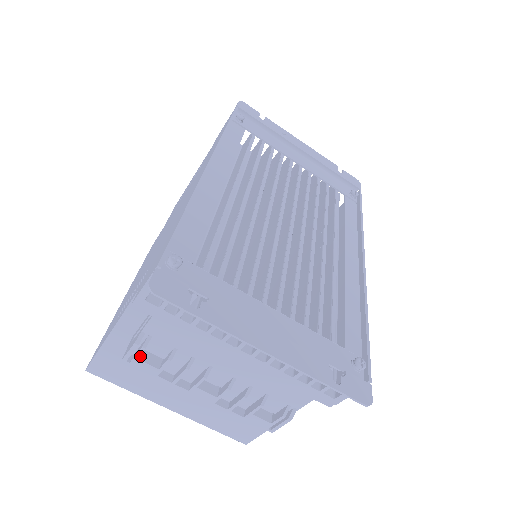
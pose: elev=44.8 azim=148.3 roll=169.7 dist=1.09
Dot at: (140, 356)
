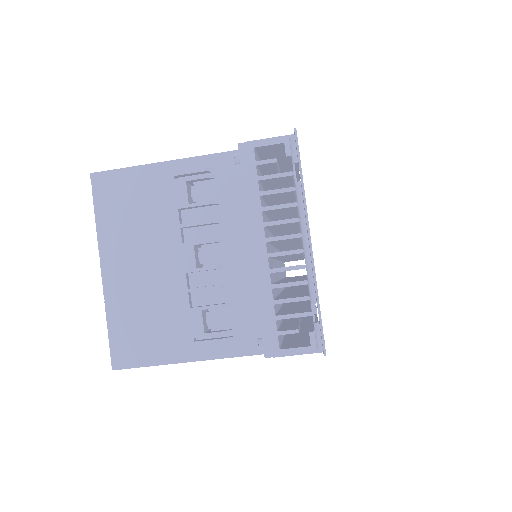
Dot at: (187, 183)
